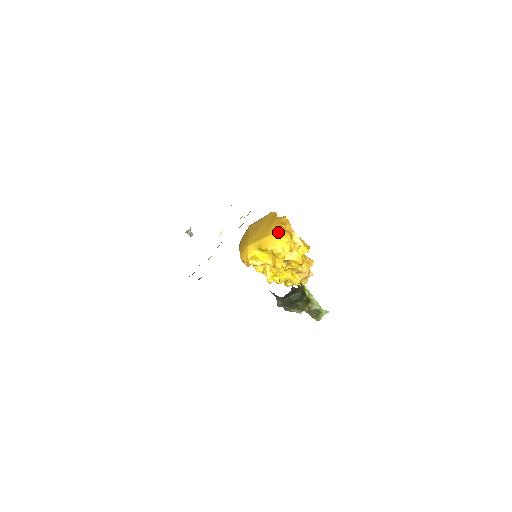
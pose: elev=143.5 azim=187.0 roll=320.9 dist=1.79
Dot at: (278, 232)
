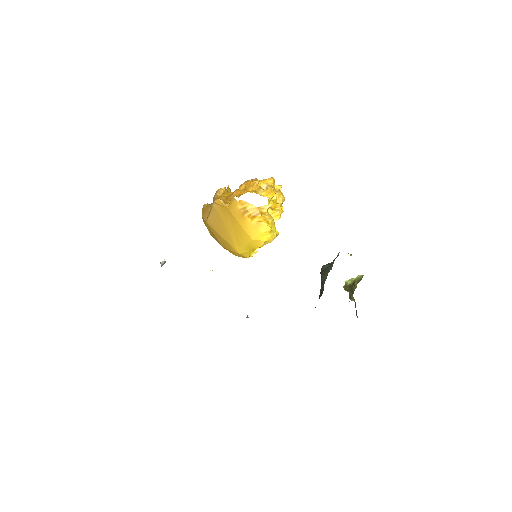
Dot at: (254, 229)
